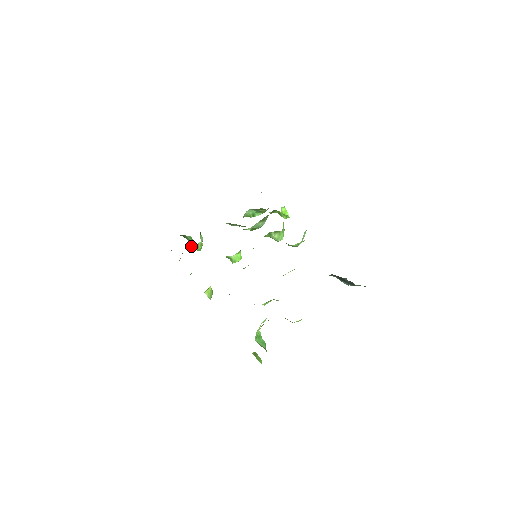
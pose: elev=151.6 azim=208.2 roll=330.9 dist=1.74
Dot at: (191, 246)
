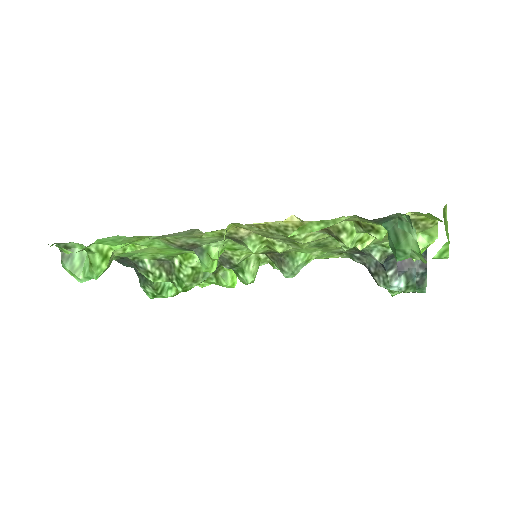
Dot at: (102, 248)
